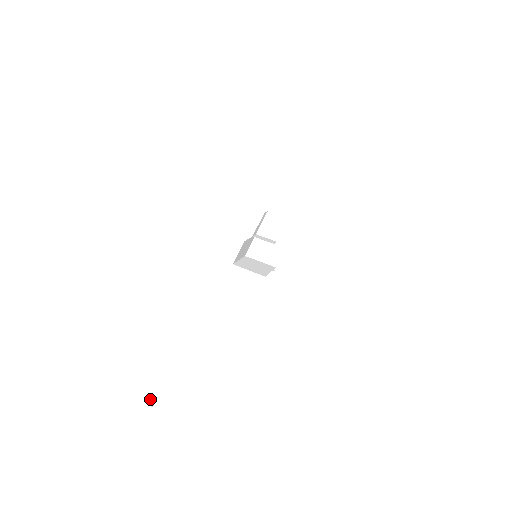
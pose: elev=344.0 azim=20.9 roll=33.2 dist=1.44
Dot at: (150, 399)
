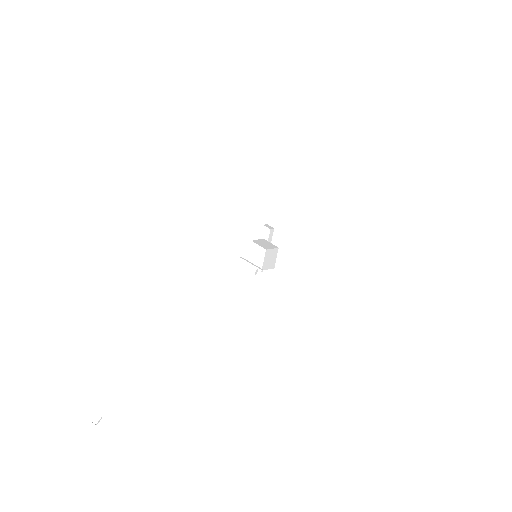
Dot at: occluded
